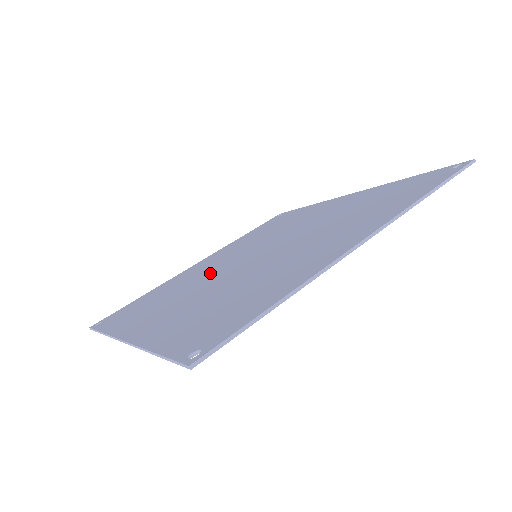
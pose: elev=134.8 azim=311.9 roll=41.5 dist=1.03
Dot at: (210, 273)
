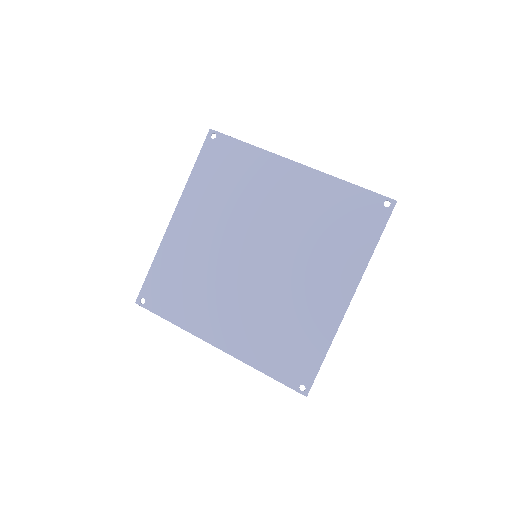
Dot at: (222, 265)
